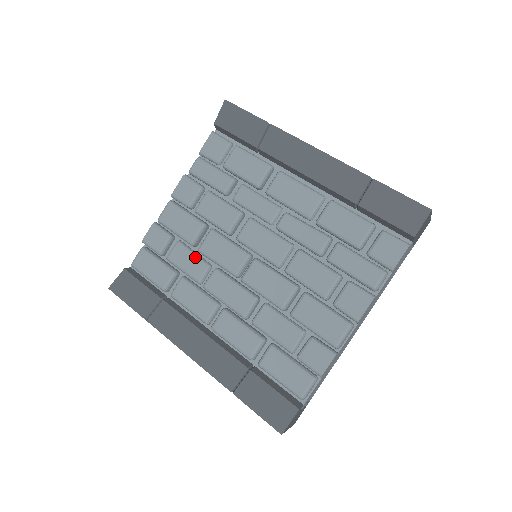
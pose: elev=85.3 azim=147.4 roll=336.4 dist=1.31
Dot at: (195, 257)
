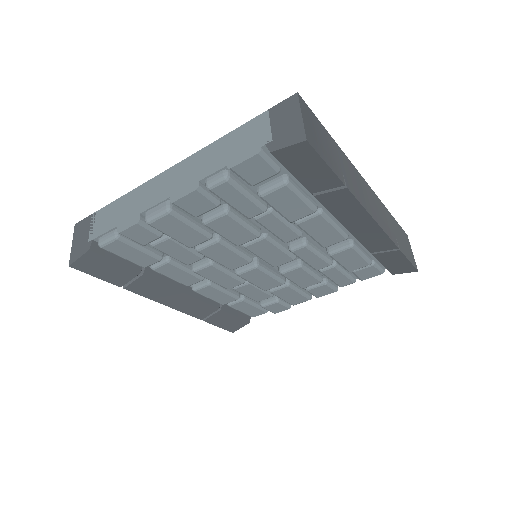
Dot at: (189, 252)
